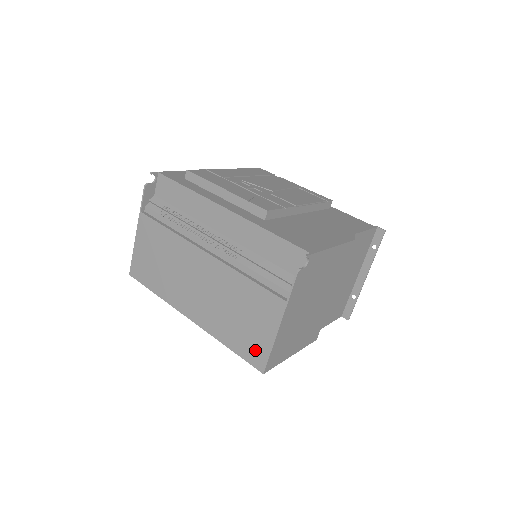
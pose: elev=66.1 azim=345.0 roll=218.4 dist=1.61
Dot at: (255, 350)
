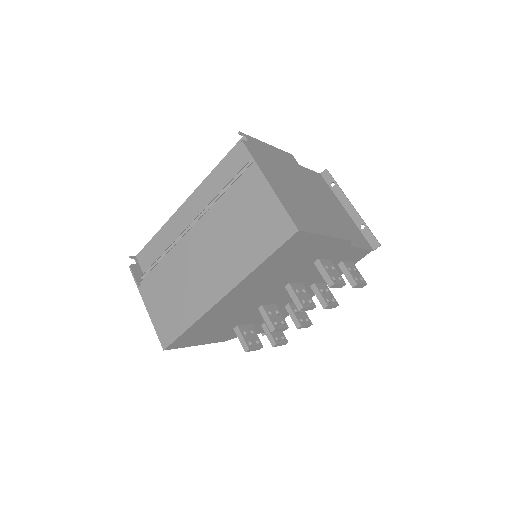
Dot at: (276, 227)
